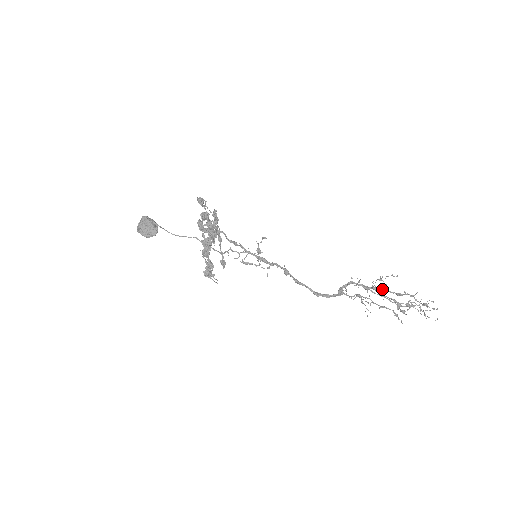
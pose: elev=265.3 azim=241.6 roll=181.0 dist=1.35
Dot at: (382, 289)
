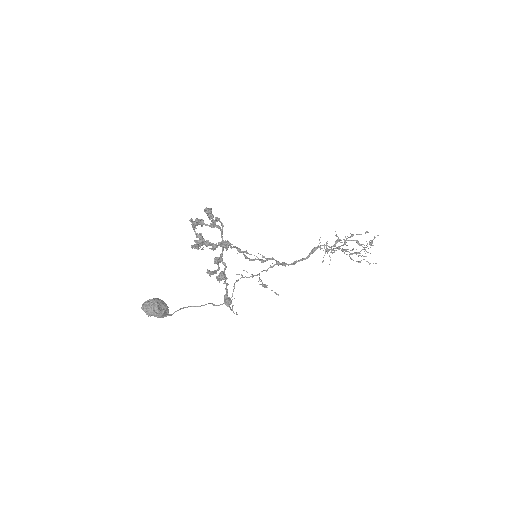
Dot at: occluded
